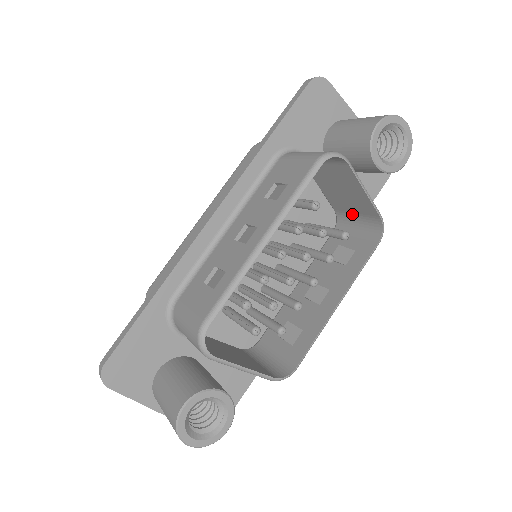
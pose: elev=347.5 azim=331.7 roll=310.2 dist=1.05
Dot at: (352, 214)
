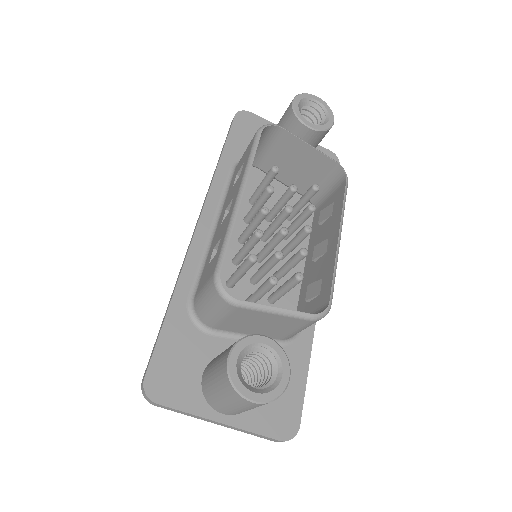
Dot at: (318, 184)
